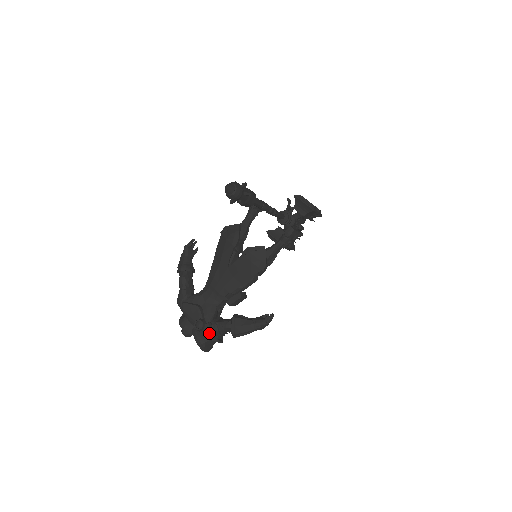
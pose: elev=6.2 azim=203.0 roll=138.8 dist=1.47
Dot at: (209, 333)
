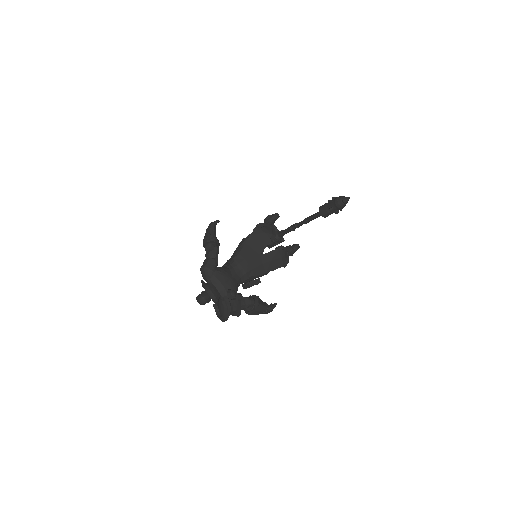
Dot at: (240, 303)
